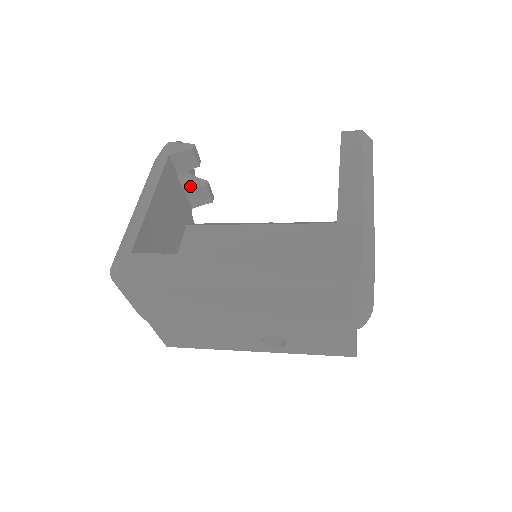
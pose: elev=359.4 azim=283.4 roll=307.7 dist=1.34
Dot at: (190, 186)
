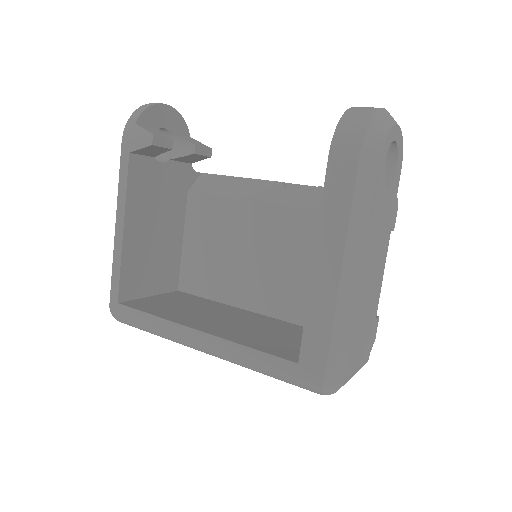
Dot at: (177, 151)
